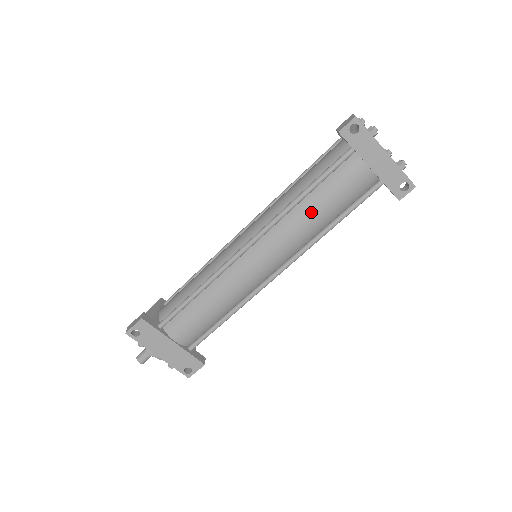
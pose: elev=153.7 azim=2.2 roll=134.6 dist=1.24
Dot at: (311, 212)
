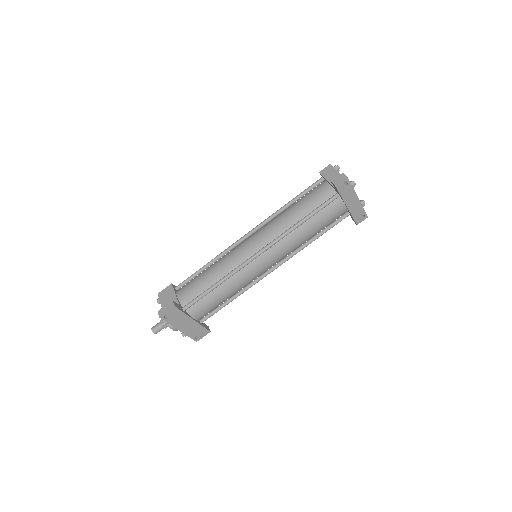
Dot at: (305, 232)
